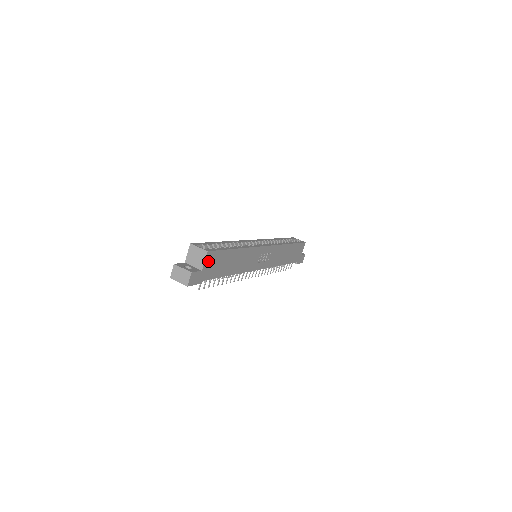
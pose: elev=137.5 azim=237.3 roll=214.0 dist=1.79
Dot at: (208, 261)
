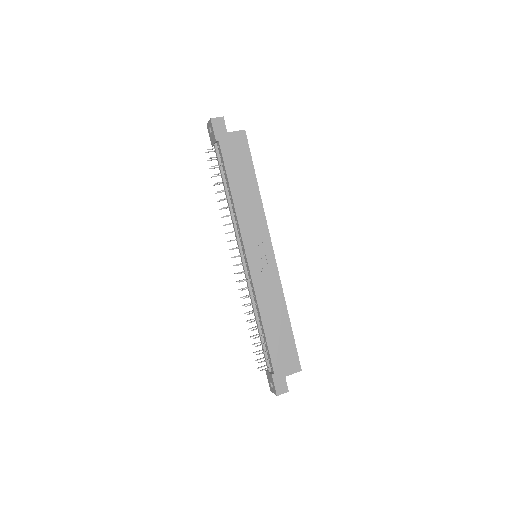
Dot at: (237, 138)
